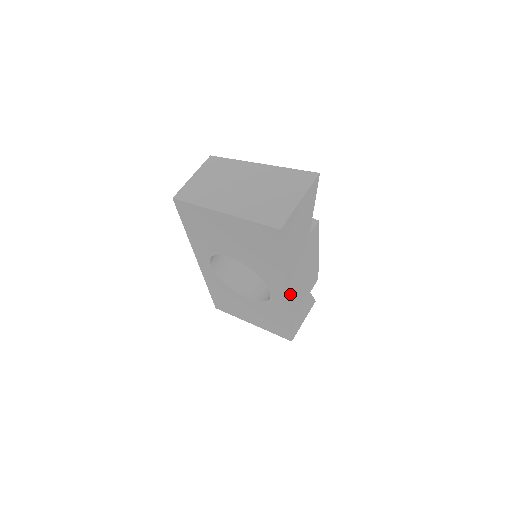
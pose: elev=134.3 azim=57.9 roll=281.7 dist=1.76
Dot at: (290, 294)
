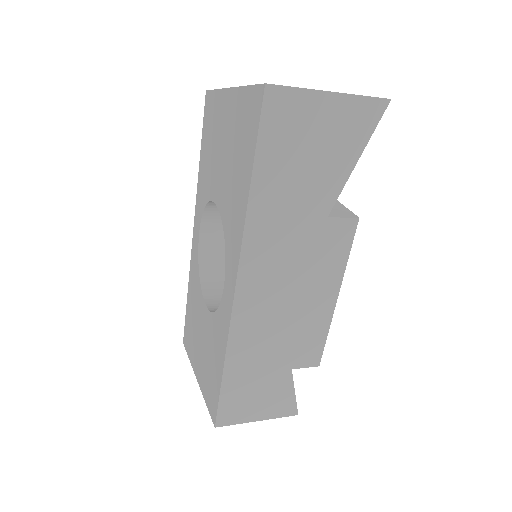
Dot at: (244, 295)
